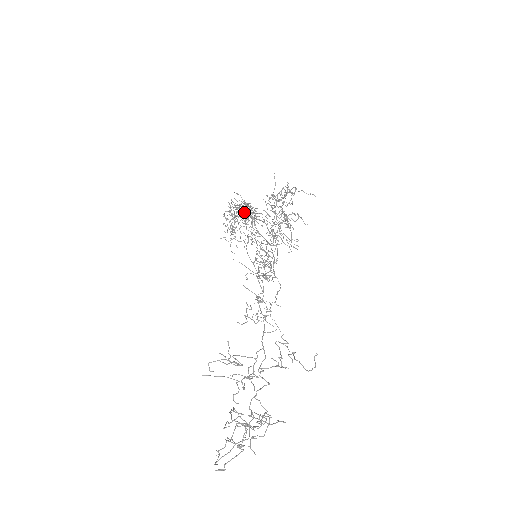
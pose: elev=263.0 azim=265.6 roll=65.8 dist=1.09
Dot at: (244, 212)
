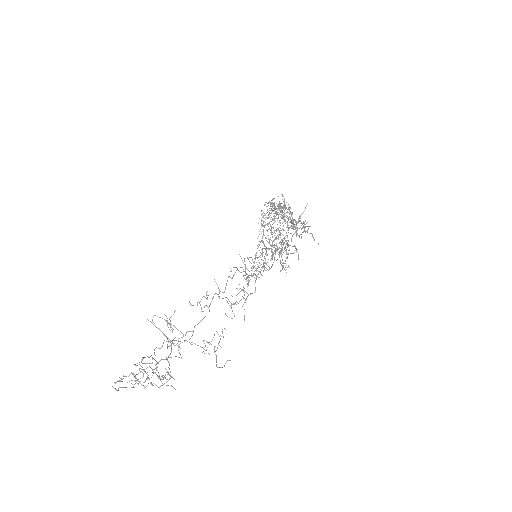
Dot at: (277, 214)
